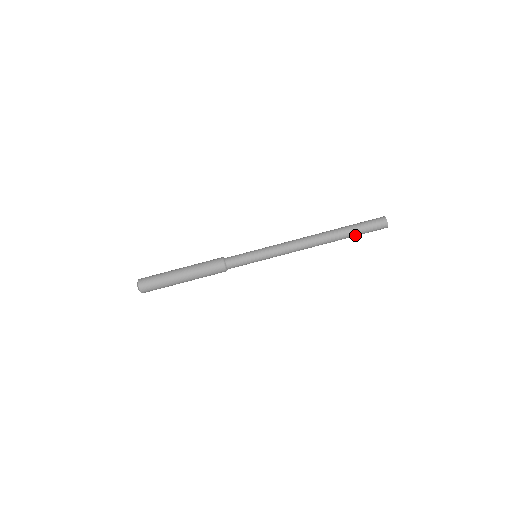
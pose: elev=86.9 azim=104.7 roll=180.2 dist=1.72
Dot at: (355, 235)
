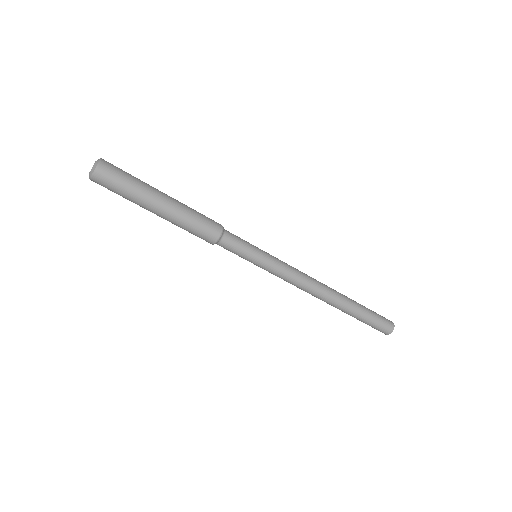
Dot at: occluded
